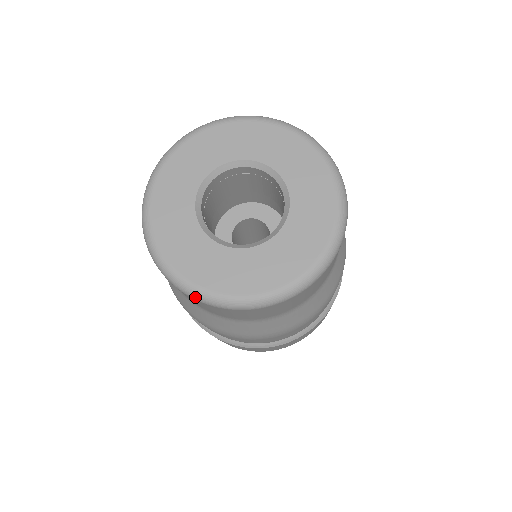
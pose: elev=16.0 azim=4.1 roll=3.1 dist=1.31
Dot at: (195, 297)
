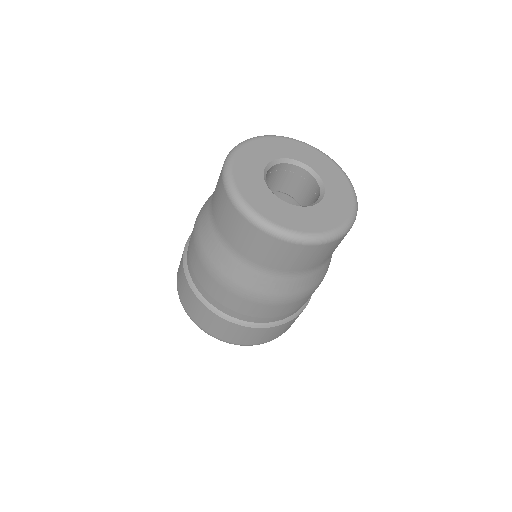
Dot at: (312, 242)
